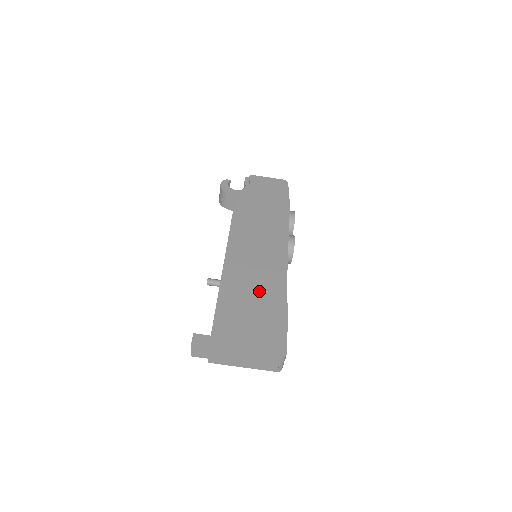
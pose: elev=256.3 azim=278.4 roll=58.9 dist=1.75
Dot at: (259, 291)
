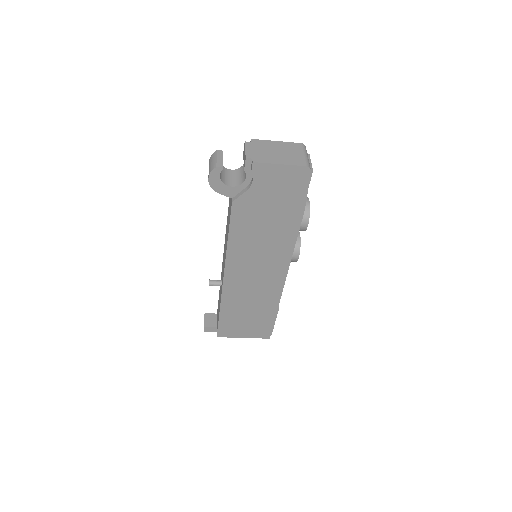
Dot at: (254, 307)
